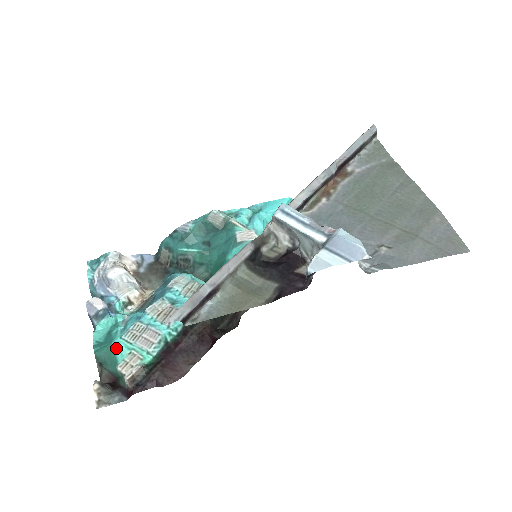
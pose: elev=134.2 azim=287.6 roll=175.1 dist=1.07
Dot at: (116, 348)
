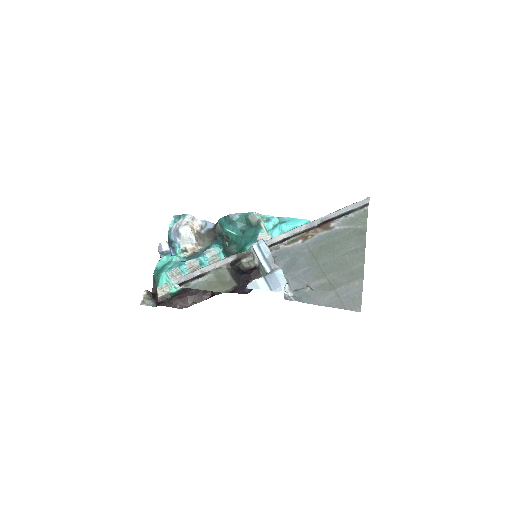
Dot at: (161, 277)
